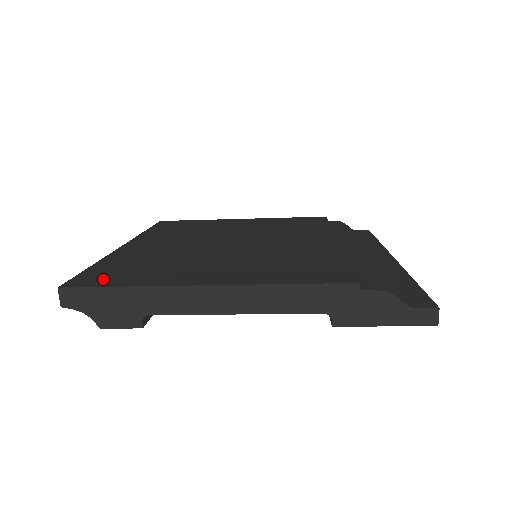
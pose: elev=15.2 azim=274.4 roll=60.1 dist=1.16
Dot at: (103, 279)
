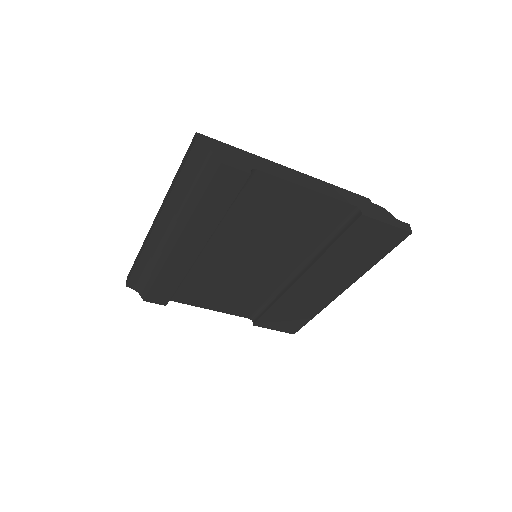
Dot at: occluded
